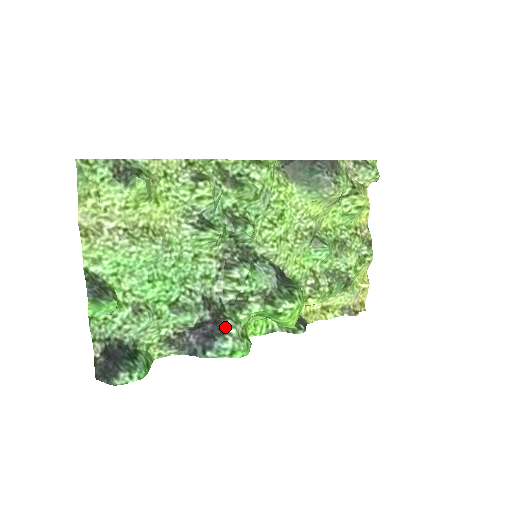
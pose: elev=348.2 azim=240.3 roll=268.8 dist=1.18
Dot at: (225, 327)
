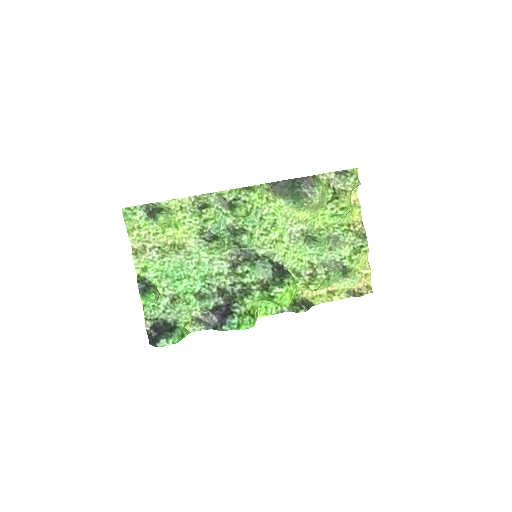
Dot at: (233, 308)
